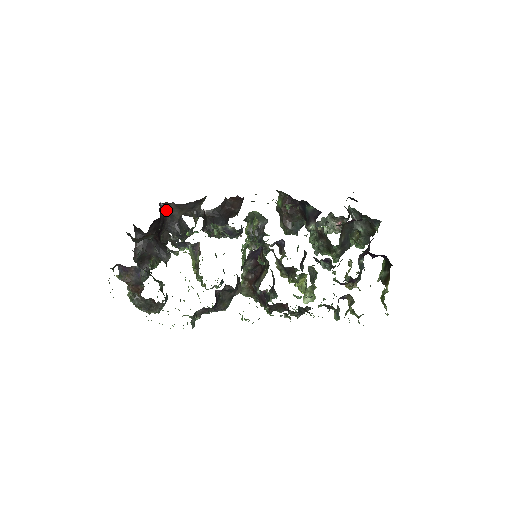
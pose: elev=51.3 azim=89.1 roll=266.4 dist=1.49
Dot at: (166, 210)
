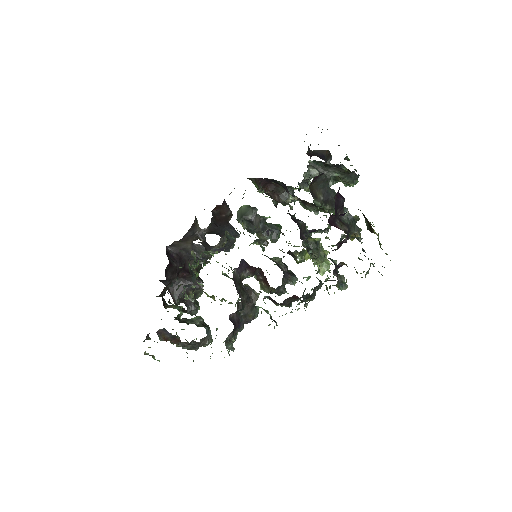
Dot at: (175, 249)
